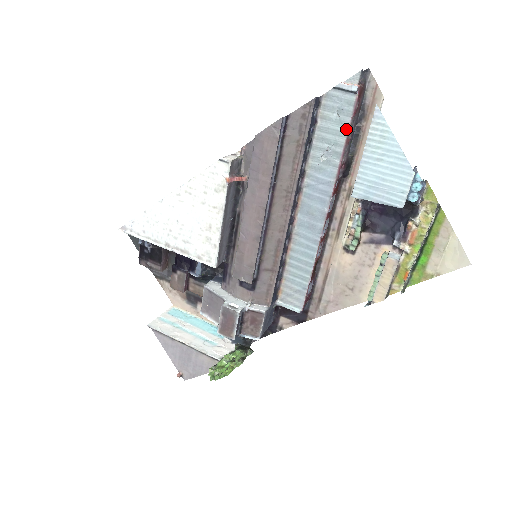
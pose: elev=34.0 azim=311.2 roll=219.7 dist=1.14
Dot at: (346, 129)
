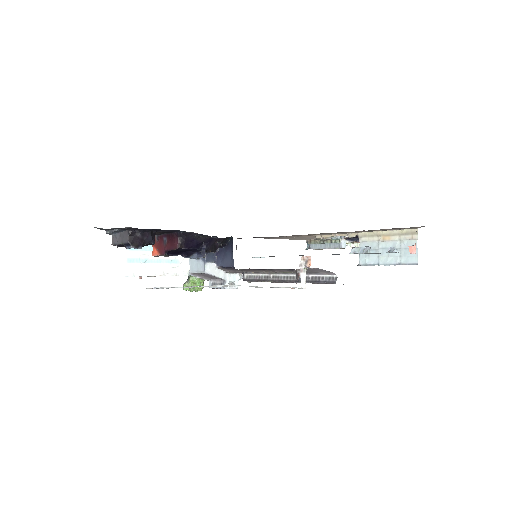
Dot at: occluded
